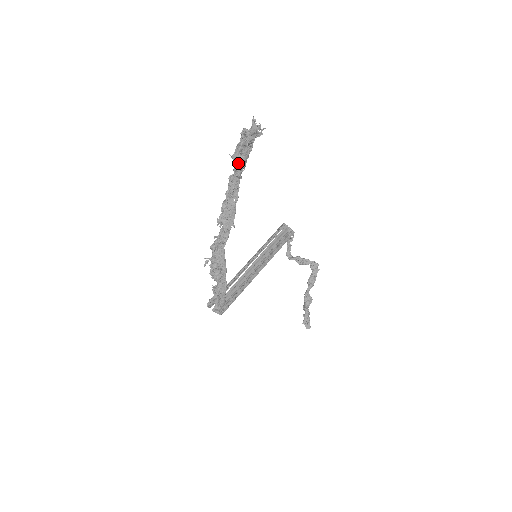
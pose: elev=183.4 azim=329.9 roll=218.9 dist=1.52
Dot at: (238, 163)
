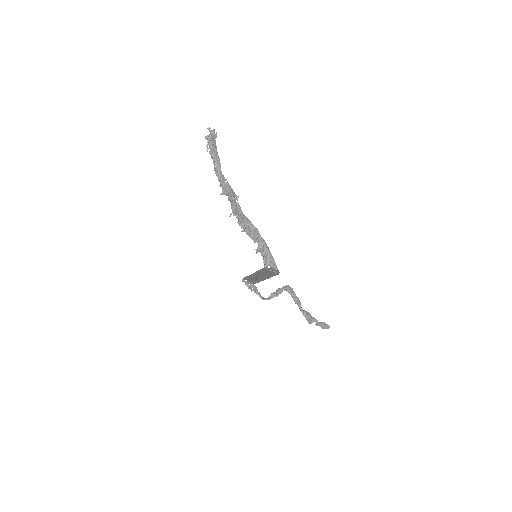
Dot at: (215, 154)
